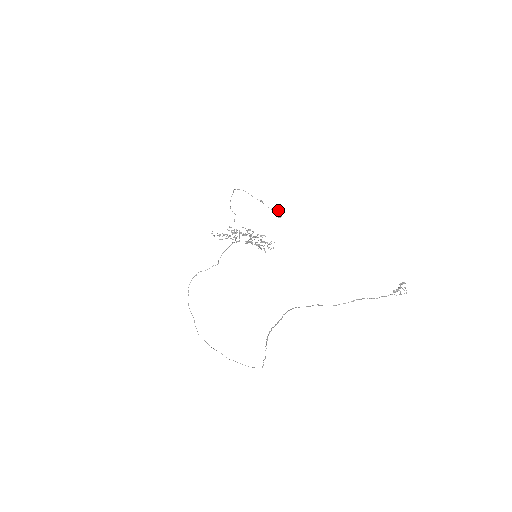
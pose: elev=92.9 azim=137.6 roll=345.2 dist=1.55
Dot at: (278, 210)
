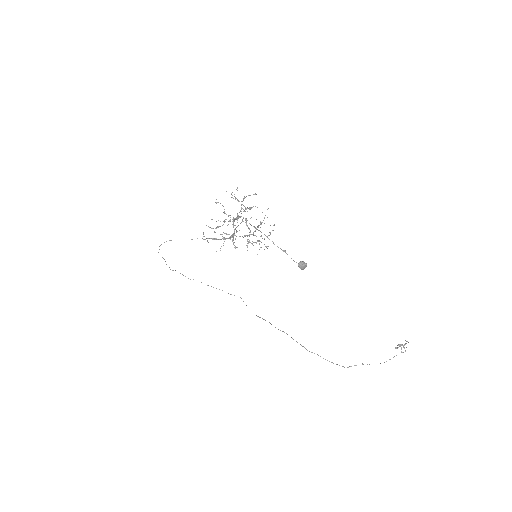
Dot at: (304, 264)
